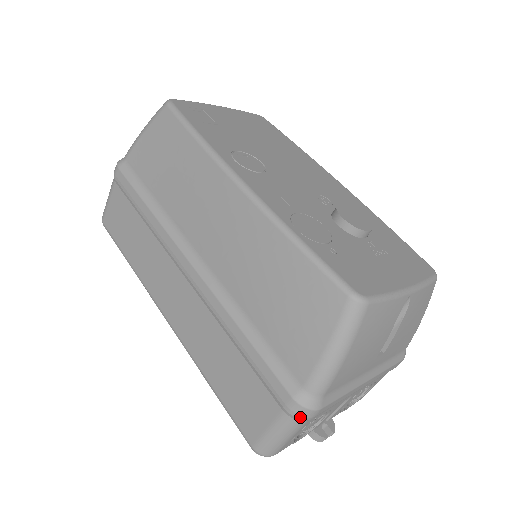
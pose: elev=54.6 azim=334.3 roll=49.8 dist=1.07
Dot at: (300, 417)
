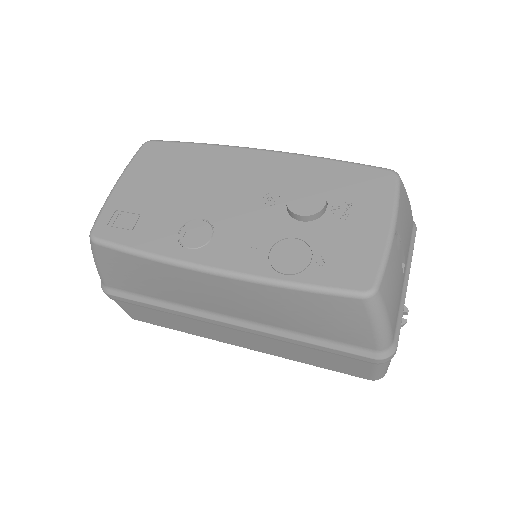
Dot at: (388, 361)
